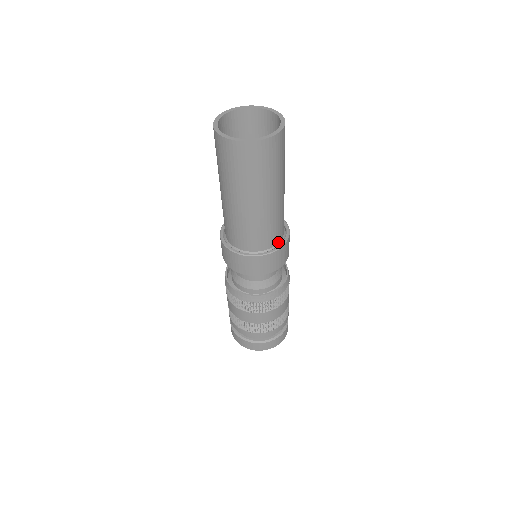
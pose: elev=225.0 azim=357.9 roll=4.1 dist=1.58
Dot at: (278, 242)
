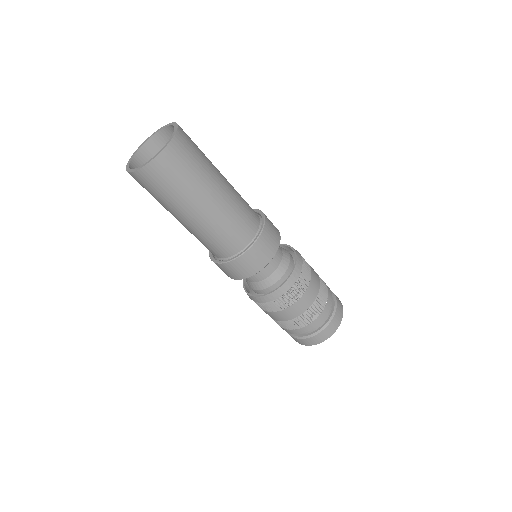
Dot at: (250, 241)
